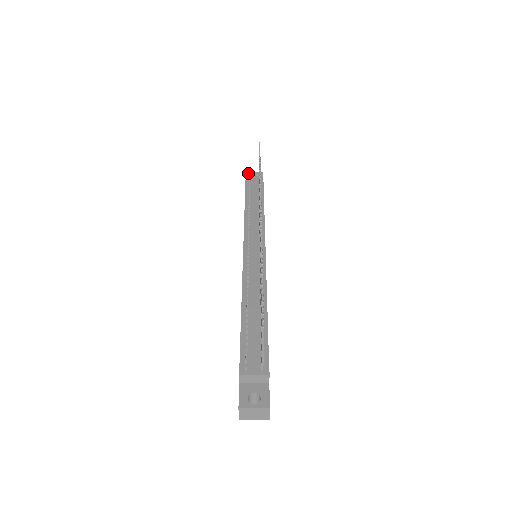
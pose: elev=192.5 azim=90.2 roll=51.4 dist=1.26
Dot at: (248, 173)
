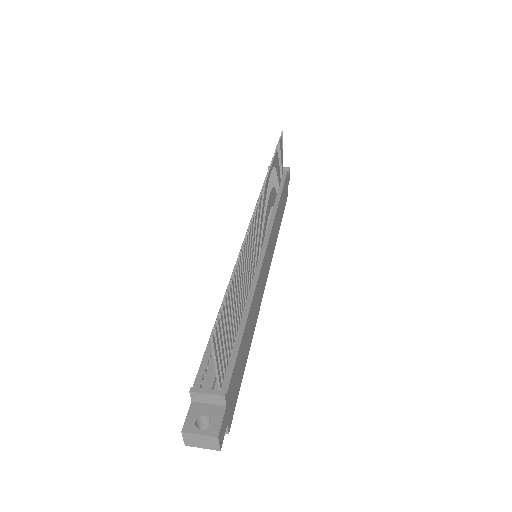
Dot at: occluded
